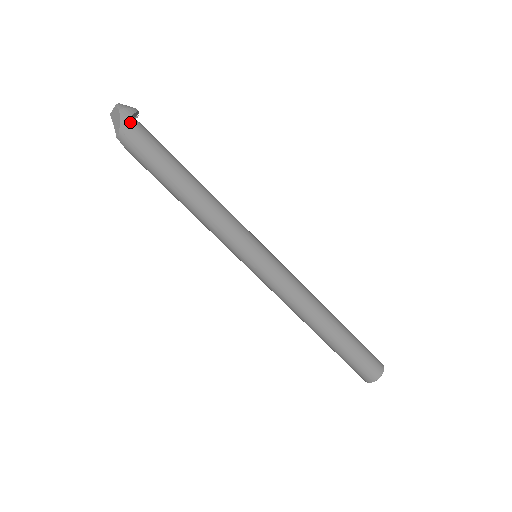
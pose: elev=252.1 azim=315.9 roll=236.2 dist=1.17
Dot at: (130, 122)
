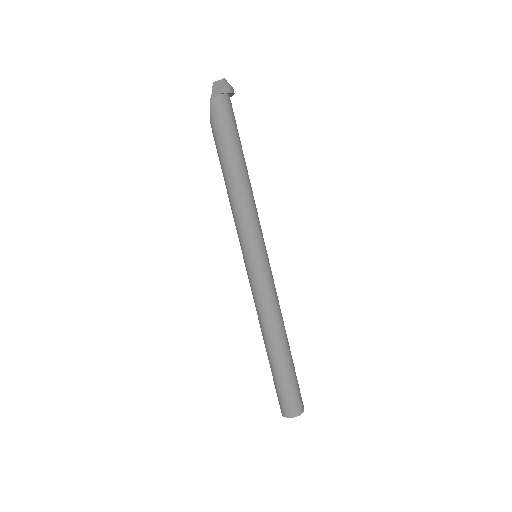
Dot at: (227, 96)
